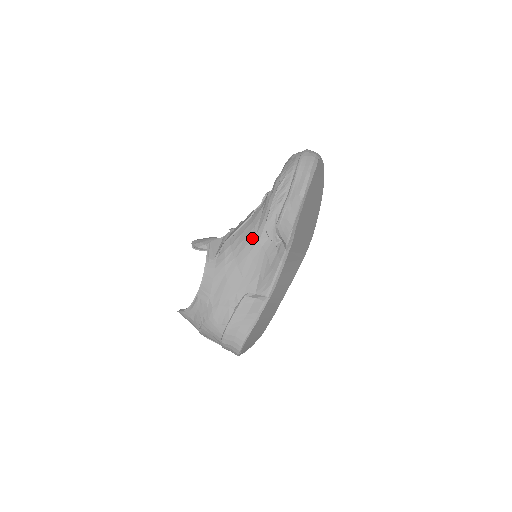
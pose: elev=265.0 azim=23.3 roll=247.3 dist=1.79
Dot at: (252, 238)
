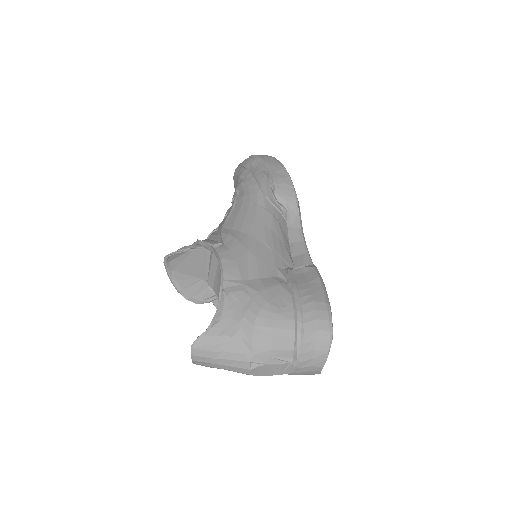
Dot at: (256, 210)
